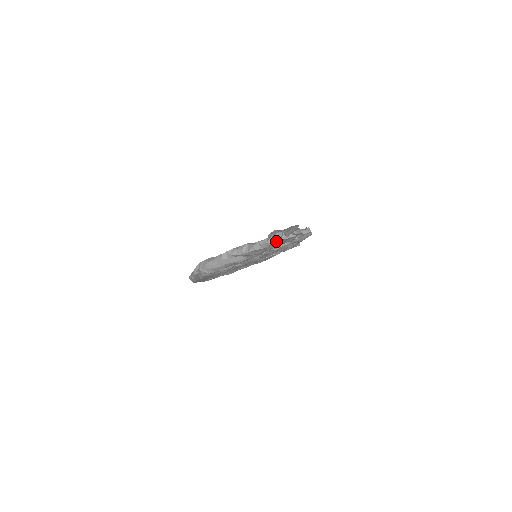
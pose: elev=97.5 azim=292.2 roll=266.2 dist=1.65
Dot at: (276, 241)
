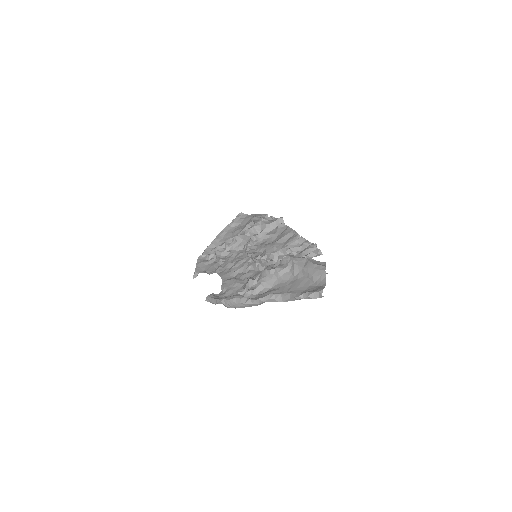
Dot at: (312, 298)
